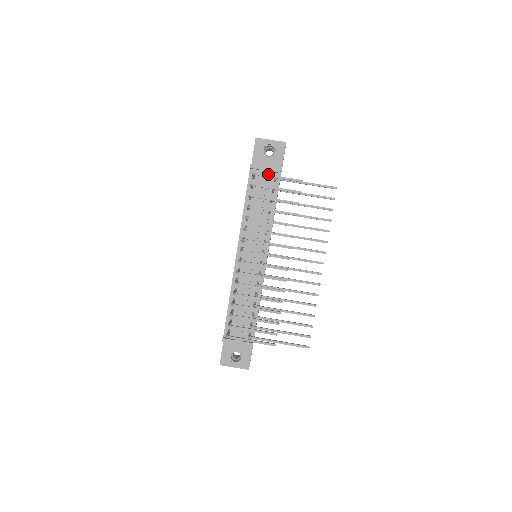
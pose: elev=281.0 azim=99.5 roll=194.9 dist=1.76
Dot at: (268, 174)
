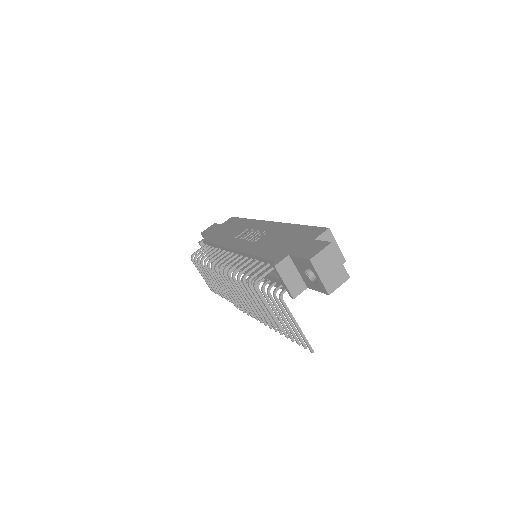
Dot at: occluded
